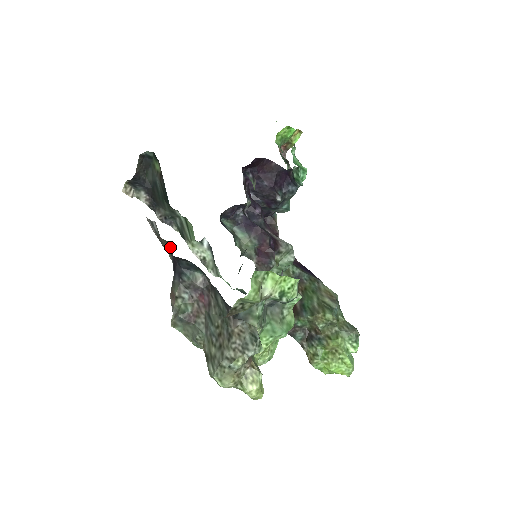
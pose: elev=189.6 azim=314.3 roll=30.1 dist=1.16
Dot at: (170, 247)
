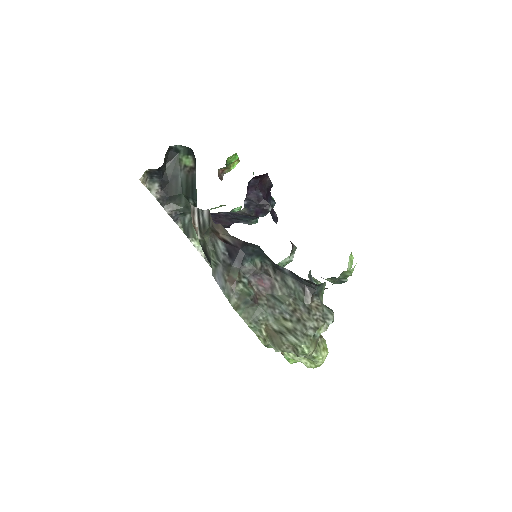
Dot at: (210, 238)
